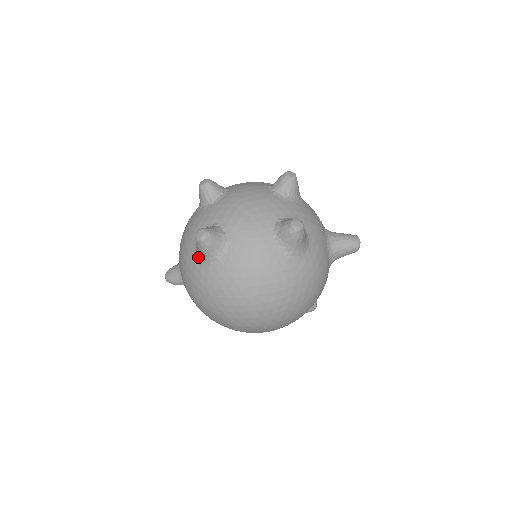
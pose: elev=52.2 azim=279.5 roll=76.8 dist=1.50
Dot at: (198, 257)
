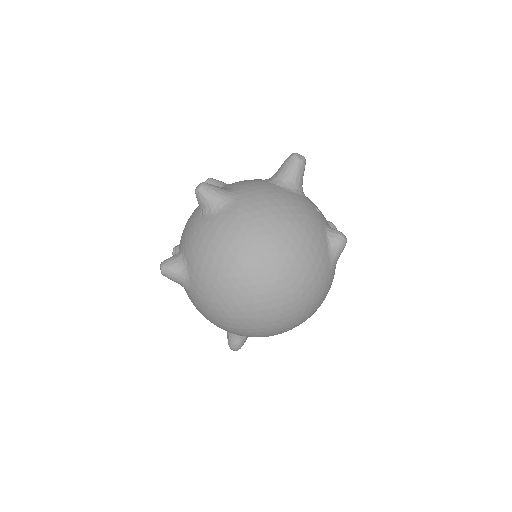
Dot at: (185, 289)
